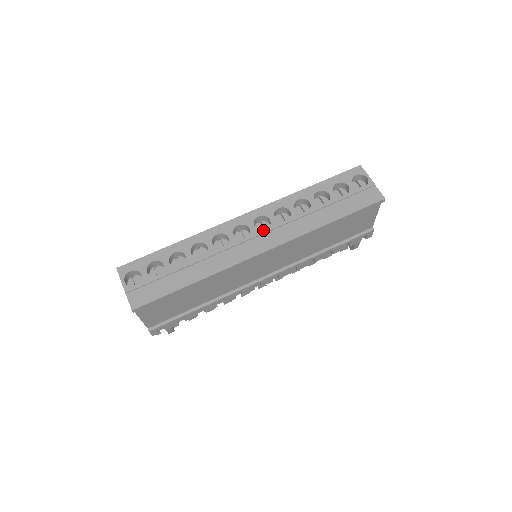
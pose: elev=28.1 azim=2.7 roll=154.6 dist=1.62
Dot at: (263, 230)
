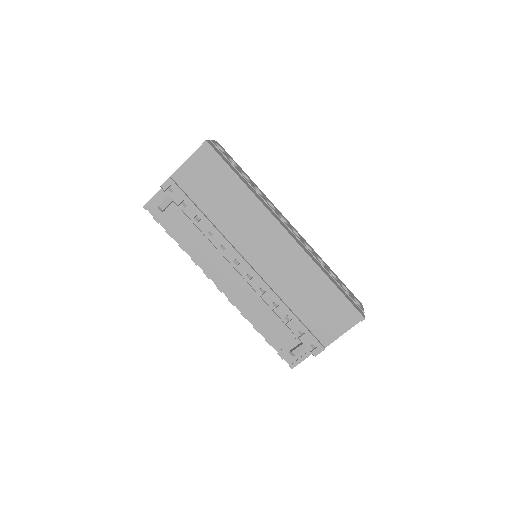
Dot at: occluded
